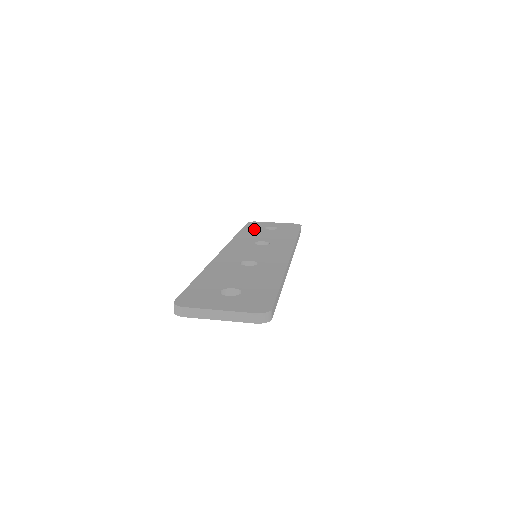
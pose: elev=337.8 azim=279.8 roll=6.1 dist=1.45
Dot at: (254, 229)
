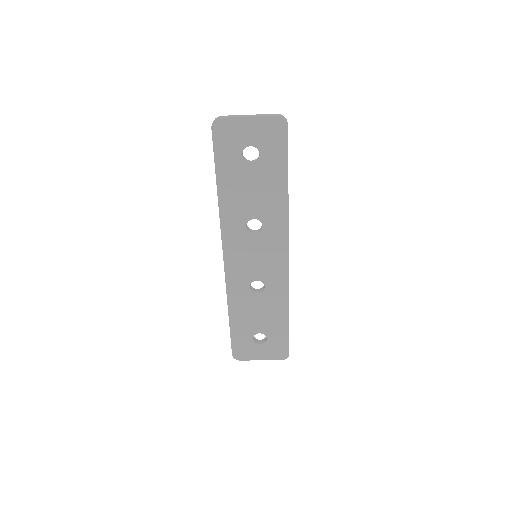
Dot at: occluded
